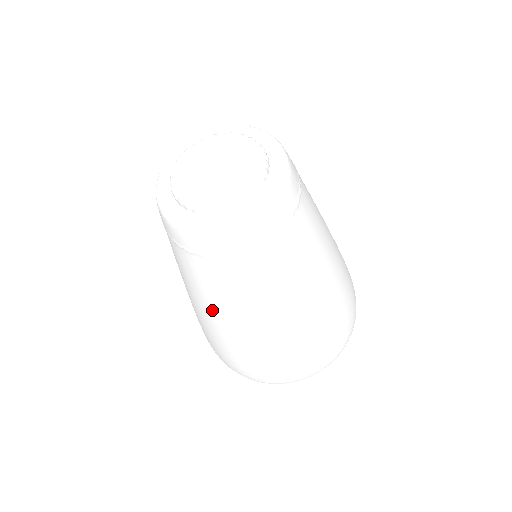
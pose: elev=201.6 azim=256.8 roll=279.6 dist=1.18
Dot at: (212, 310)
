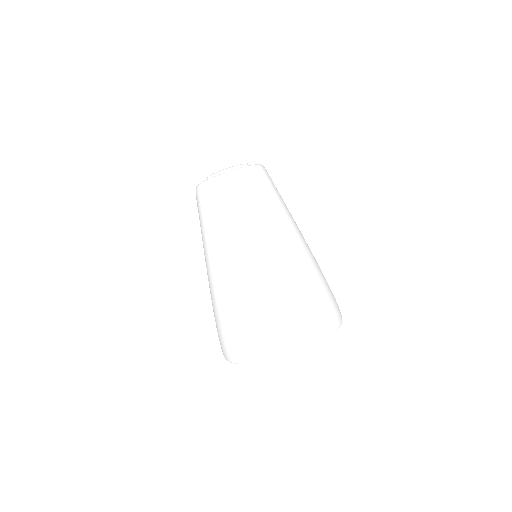
Dot at: (207, 260)
